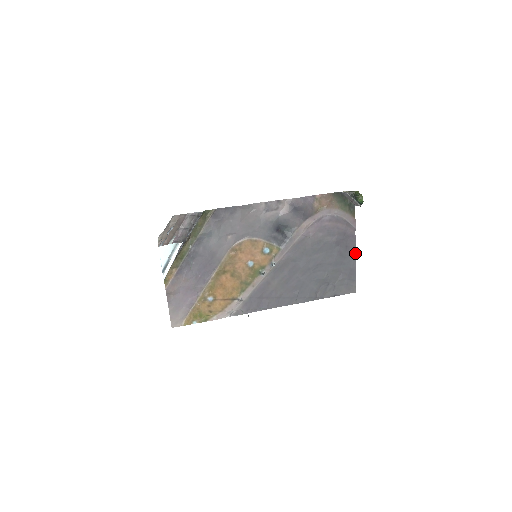
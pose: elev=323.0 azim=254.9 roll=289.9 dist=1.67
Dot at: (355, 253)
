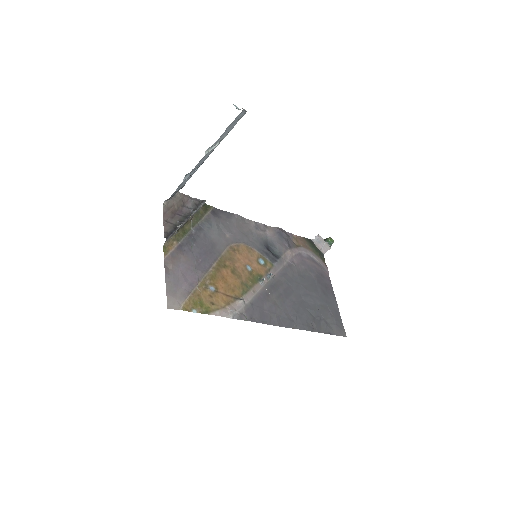
Dot at: (334, 296)
